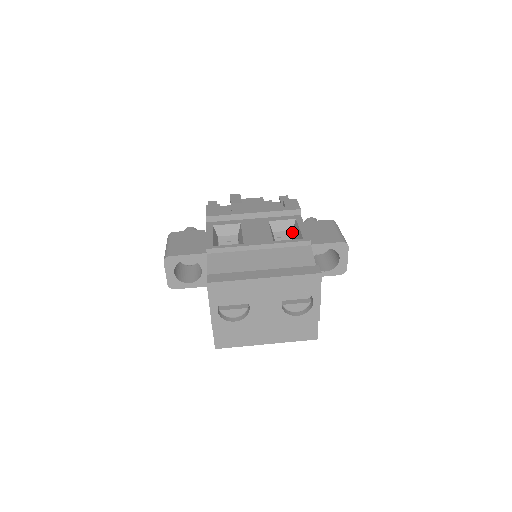
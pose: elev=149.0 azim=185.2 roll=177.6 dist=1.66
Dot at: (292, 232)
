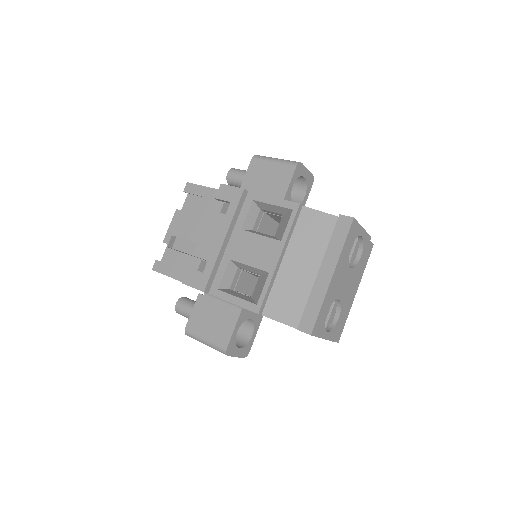
Dot at: (261, 210)
